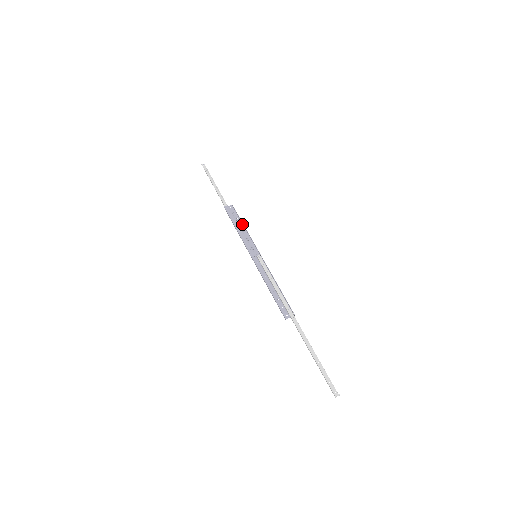
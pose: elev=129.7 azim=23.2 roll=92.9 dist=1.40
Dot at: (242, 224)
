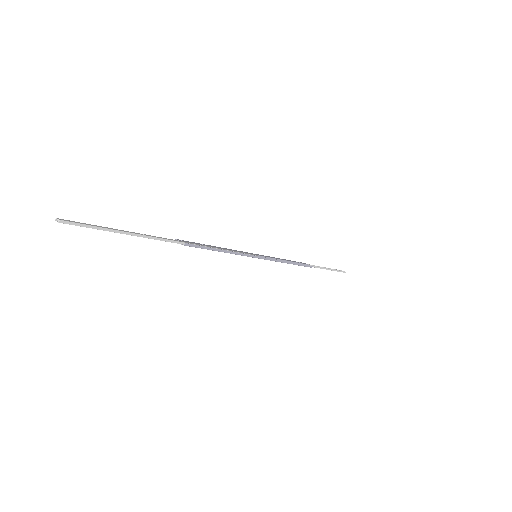
Dot at: occluded
